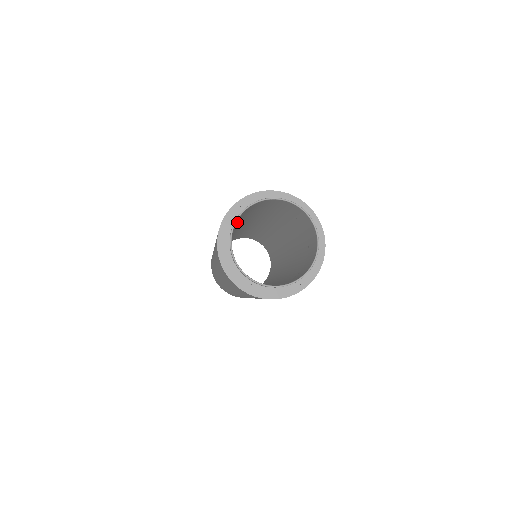
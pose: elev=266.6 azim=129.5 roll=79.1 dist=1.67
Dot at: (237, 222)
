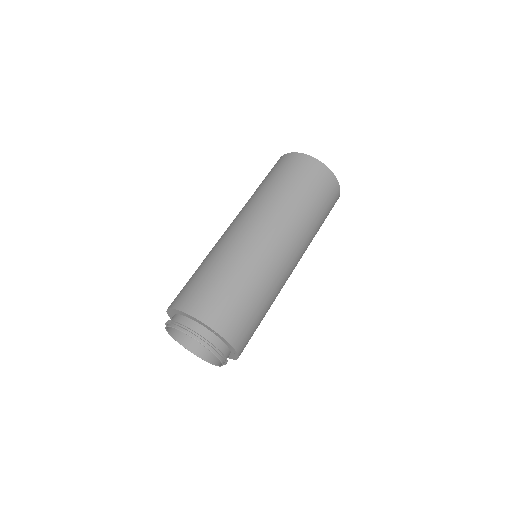
Dot at: occluded
